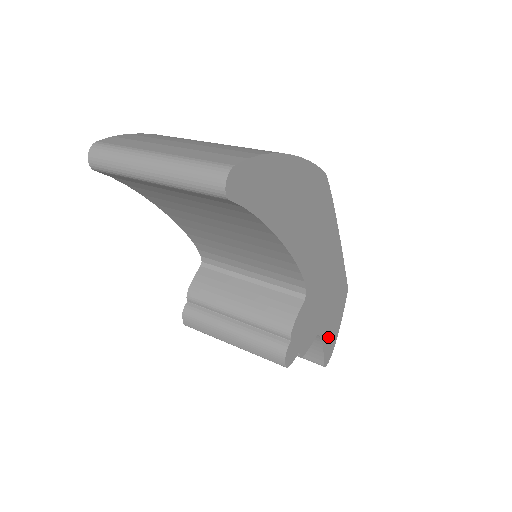
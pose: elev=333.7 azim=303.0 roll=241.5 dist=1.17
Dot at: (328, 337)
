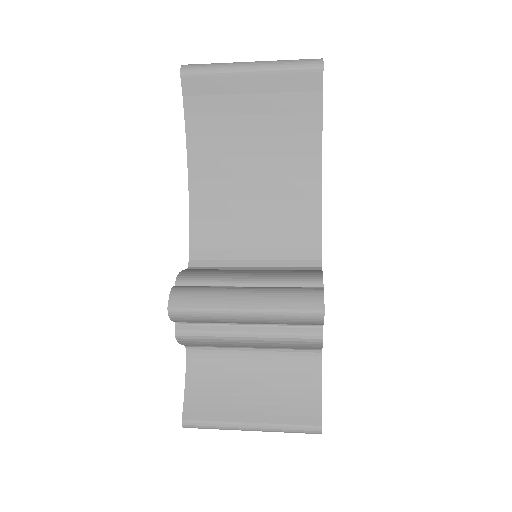
Dot at: occluded
